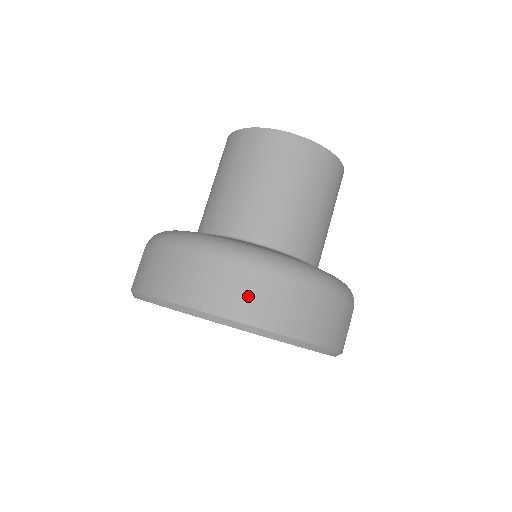
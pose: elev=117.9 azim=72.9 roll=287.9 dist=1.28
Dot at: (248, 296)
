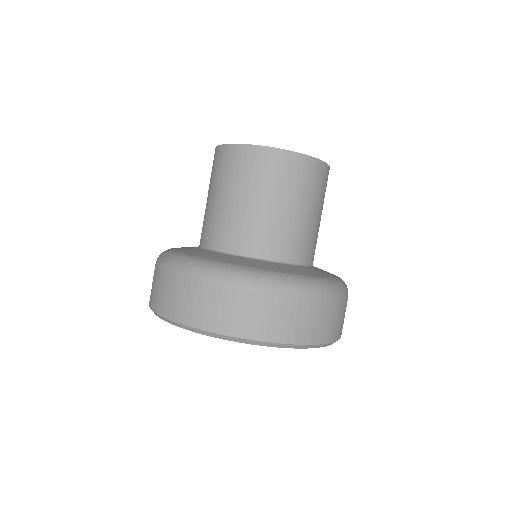
Dot at: (252, 316)
